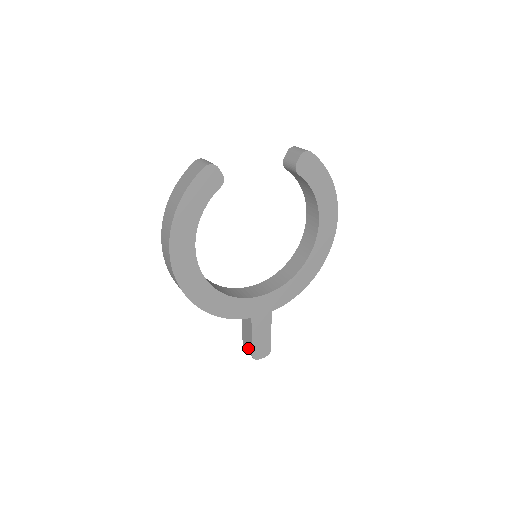
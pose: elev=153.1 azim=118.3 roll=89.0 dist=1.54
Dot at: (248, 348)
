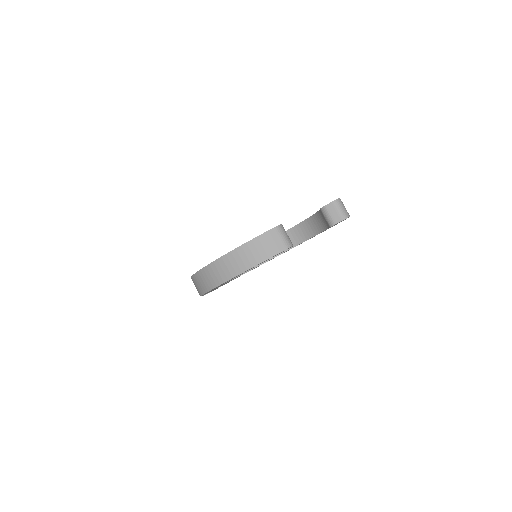
Dot at: occluded
